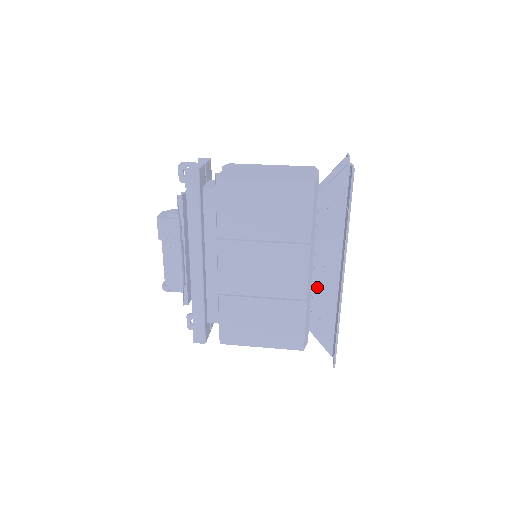
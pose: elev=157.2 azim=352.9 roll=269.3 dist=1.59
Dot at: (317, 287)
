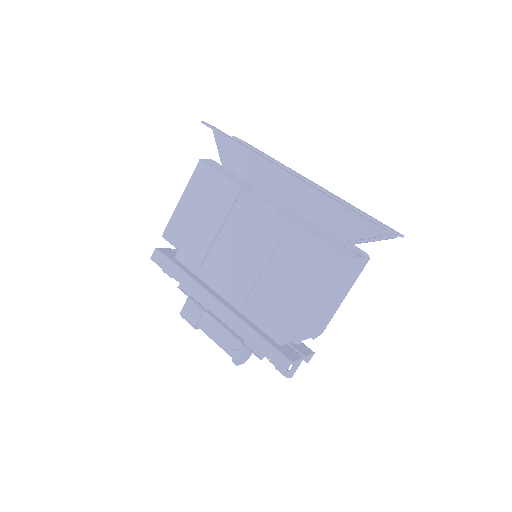
Dot at: (298, 208)
